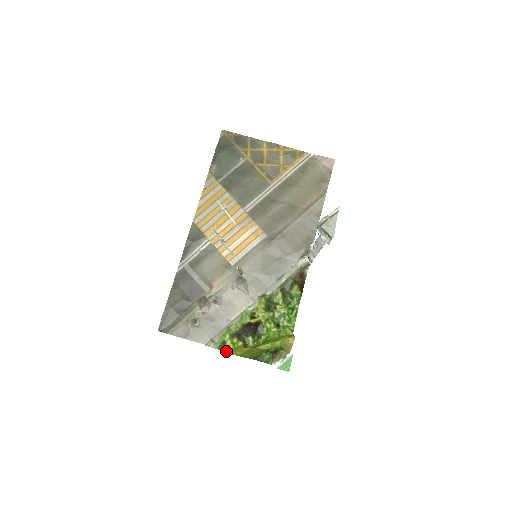
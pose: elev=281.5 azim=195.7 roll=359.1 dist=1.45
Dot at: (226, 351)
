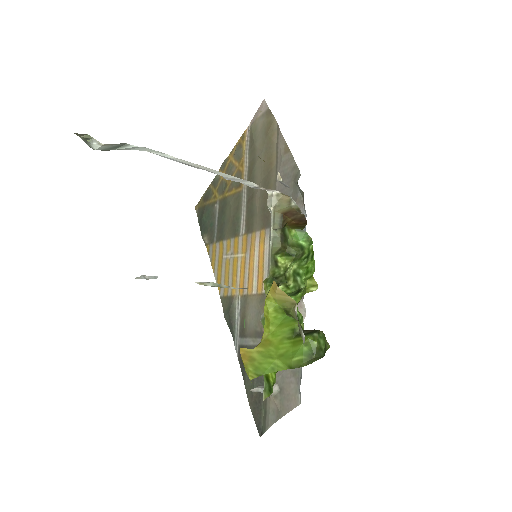
Dot at: (271, 387)
